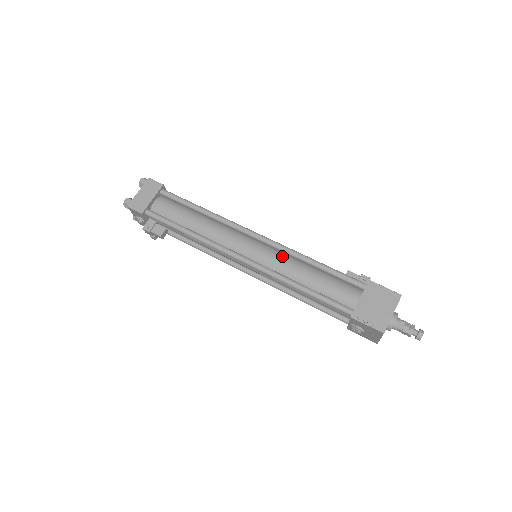
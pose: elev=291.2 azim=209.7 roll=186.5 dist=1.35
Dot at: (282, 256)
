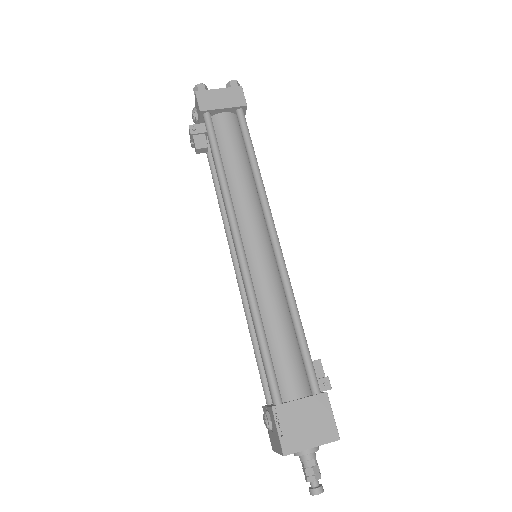
Dot at: (276, 282)
